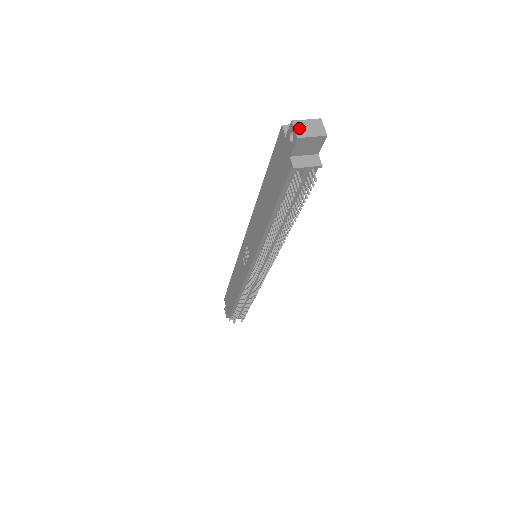
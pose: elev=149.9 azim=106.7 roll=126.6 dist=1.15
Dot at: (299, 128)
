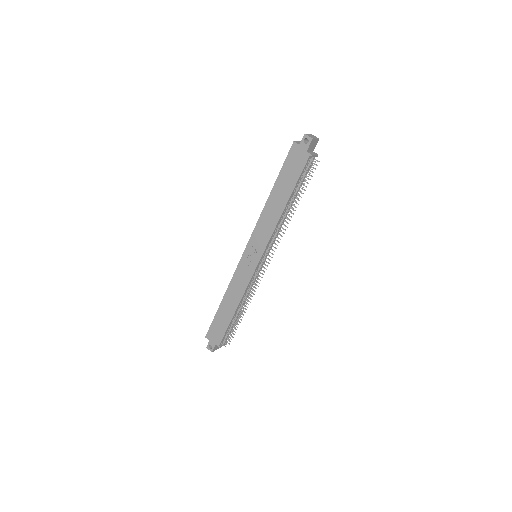
Dot at: (309, 136)
